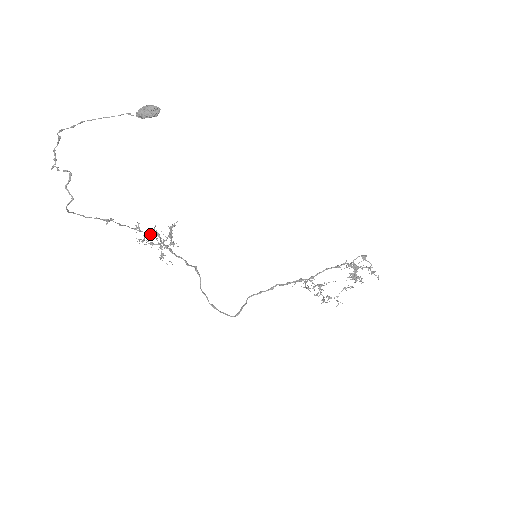
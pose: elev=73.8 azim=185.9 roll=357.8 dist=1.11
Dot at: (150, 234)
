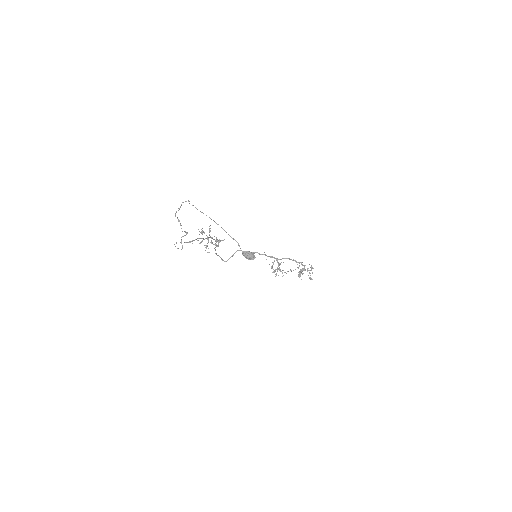
Dot at: (207, 238)
